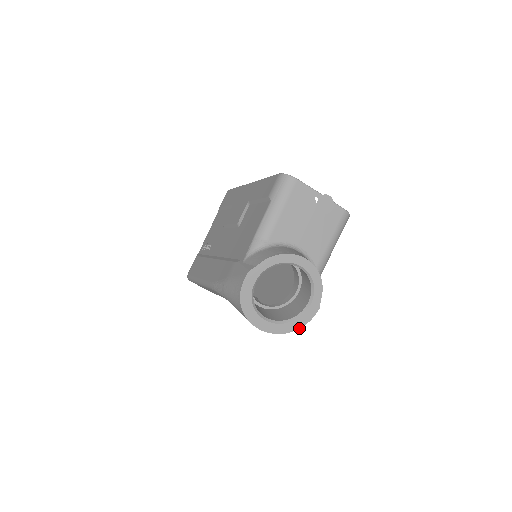
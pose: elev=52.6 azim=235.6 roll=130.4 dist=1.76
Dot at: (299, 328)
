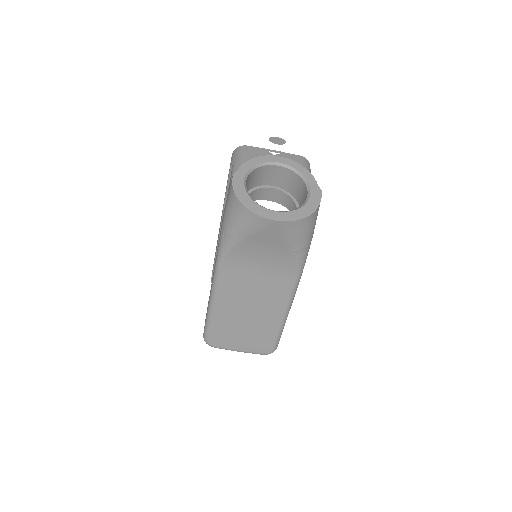
Dot at: (313, 211)
